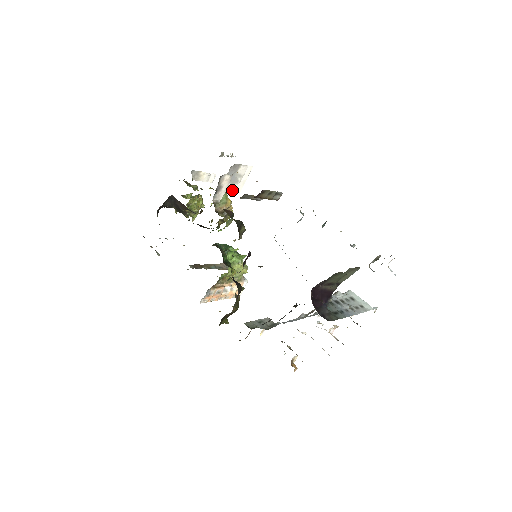
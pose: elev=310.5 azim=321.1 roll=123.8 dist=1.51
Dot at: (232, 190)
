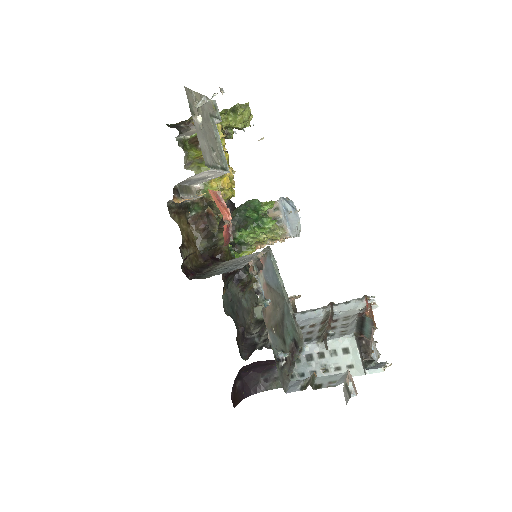
Dot at: (214, 177)
